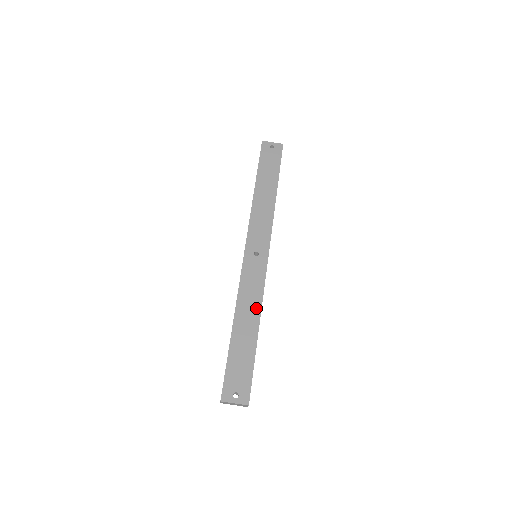
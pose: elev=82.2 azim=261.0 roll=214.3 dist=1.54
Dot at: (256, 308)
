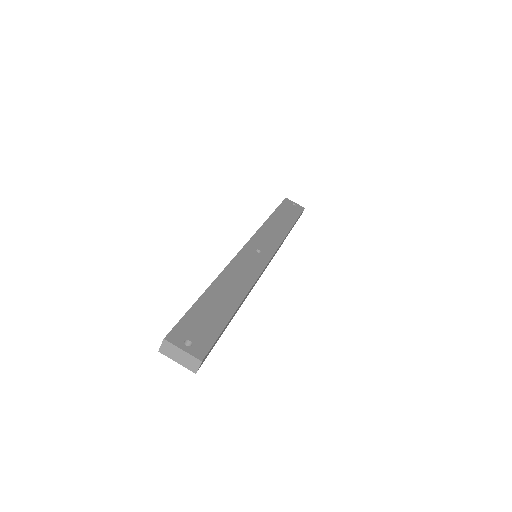
Dot at: (244, 285)
